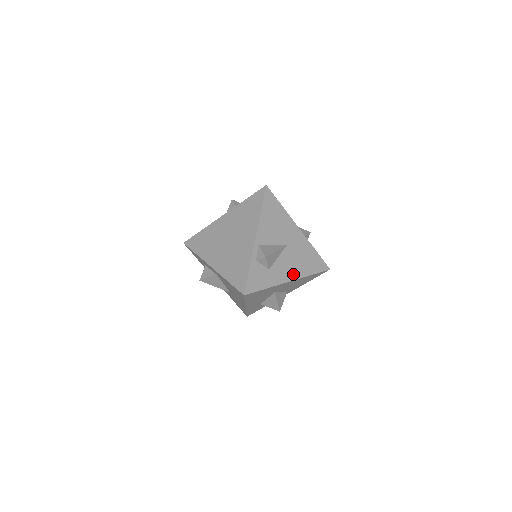
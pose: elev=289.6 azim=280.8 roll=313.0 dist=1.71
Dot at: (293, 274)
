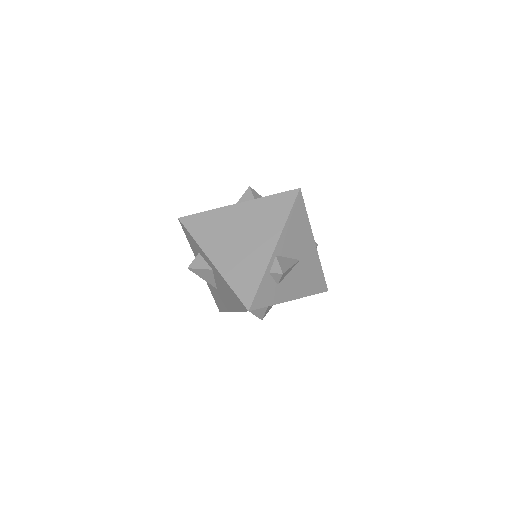
Dot at: (297, 292)
